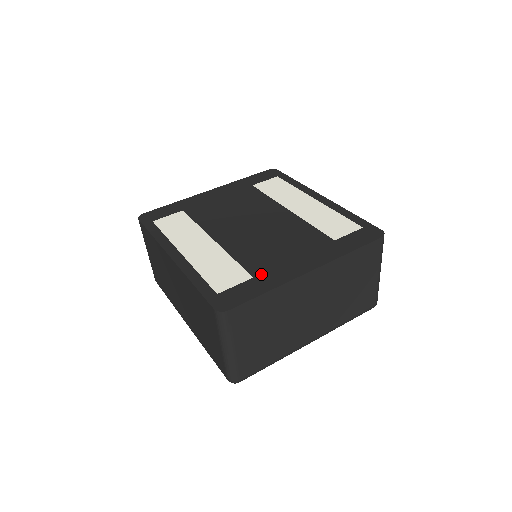
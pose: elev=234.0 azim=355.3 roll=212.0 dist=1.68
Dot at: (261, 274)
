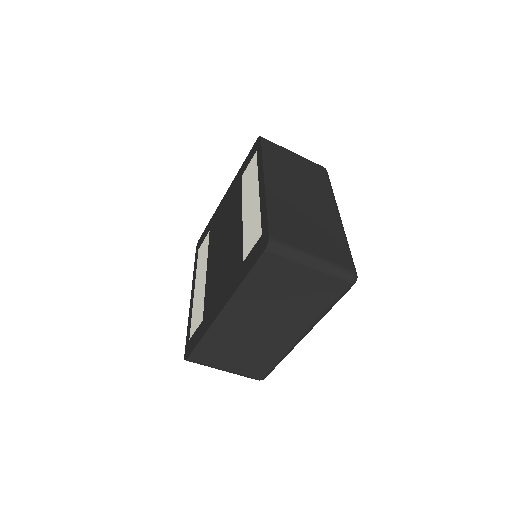
Dot at: (205, 316)
